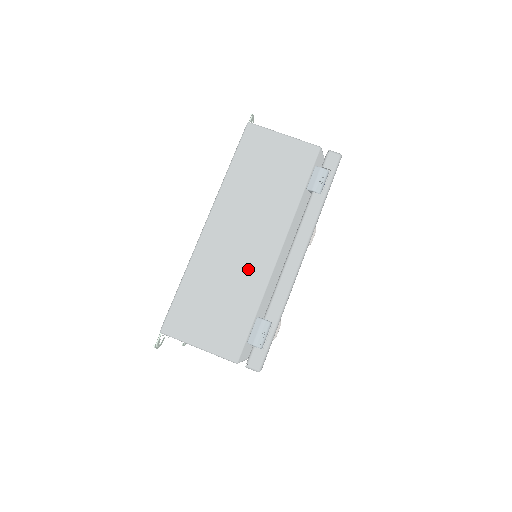
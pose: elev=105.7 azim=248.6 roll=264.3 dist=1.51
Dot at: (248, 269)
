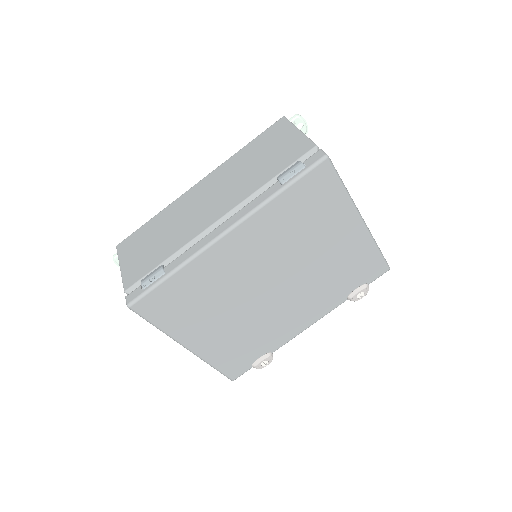
Dot at: (189, 225)
